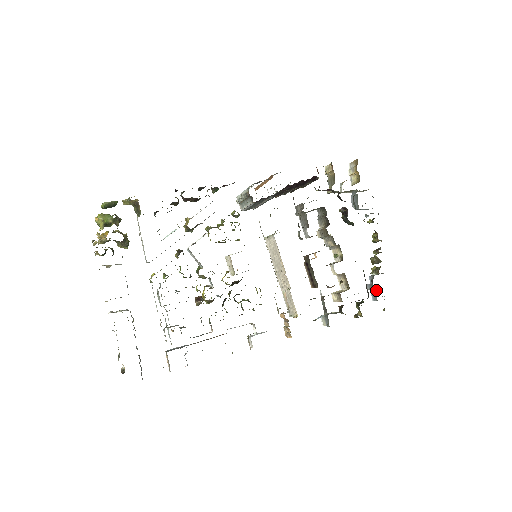
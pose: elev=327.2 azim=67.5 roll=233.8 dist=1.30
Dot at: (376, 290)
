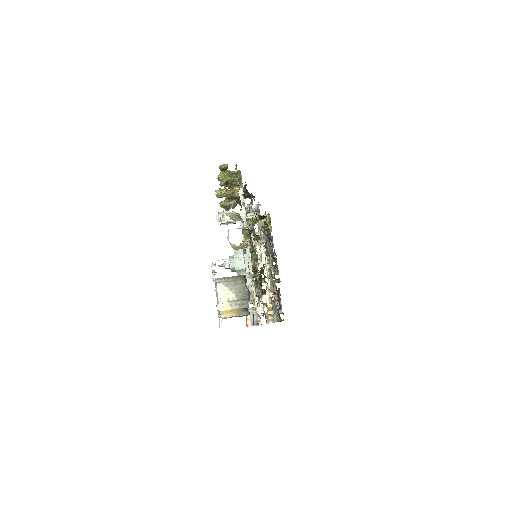
Dot at: (281, 305)
